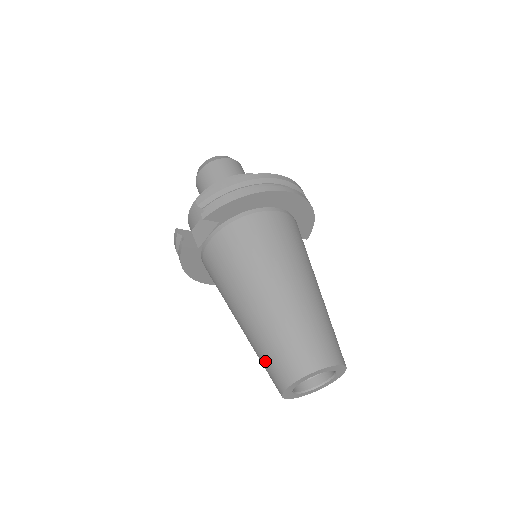
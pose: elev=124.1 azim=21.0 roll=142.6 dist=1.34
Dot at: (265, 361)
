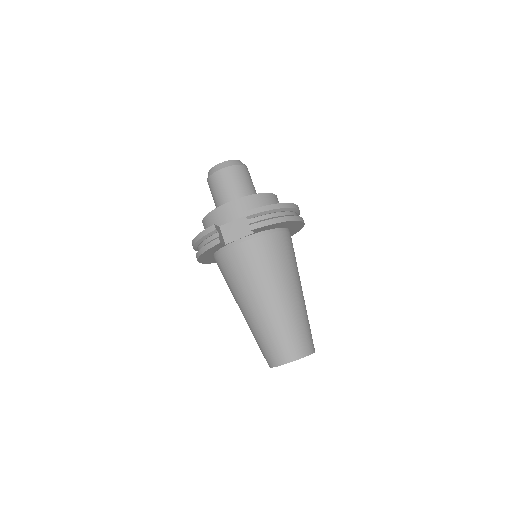
Dot at: (269, 343)
